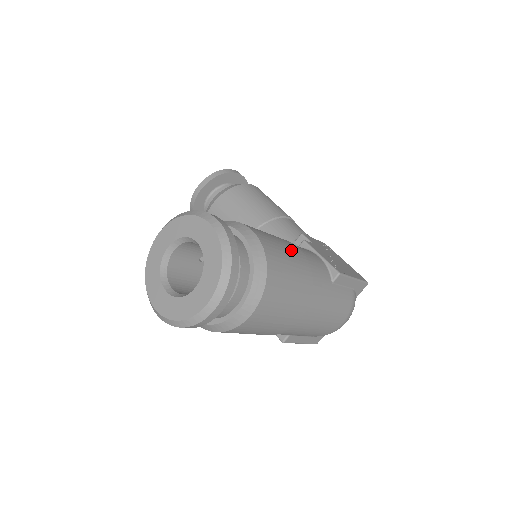
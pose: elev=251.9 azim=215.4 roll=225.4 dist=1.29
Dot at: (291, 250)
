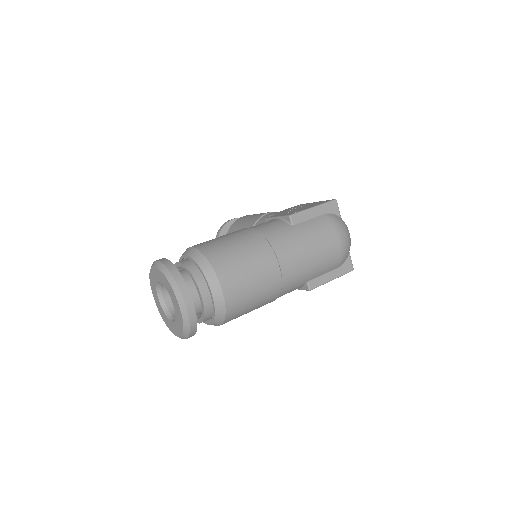
Dot at: (233, 234)
